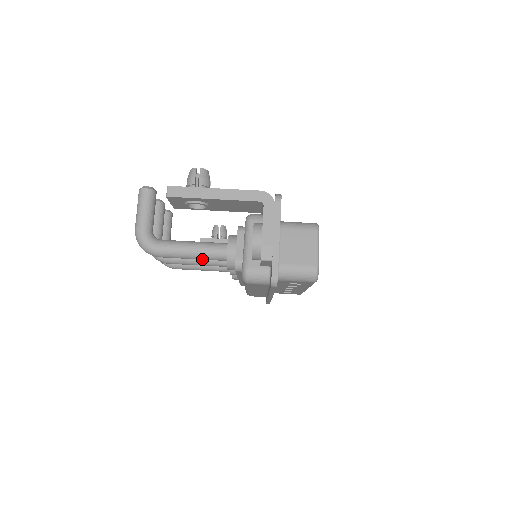
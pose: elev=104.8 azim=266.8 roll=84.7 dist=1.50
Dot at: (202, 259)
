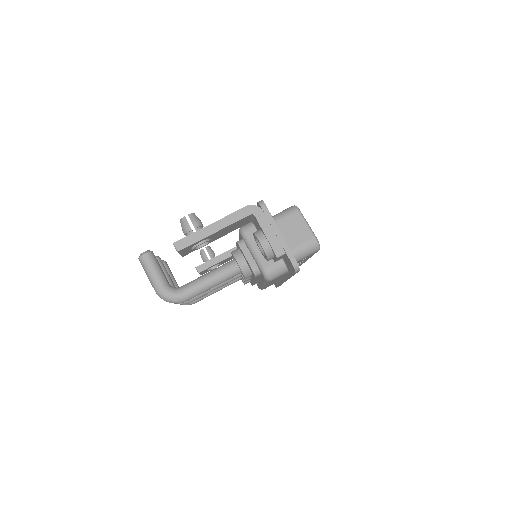
Dot at: occluded
